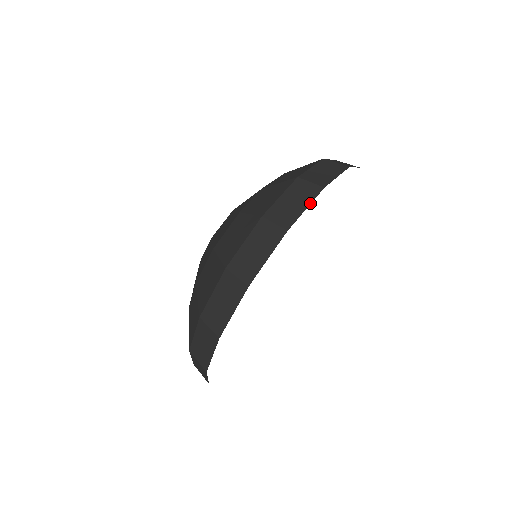
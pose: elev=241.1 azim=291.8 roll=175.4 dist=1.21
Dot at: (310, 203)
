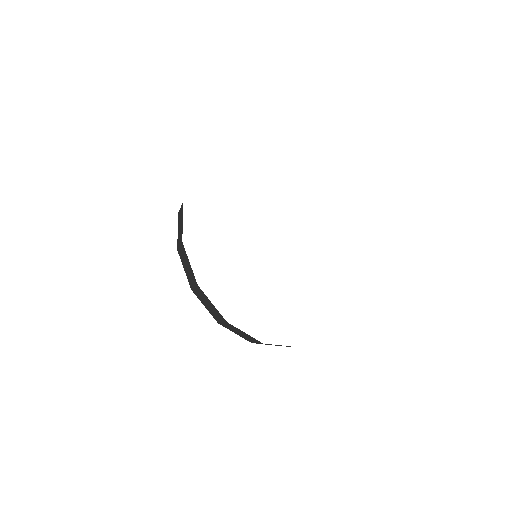
Dot at: occluded
